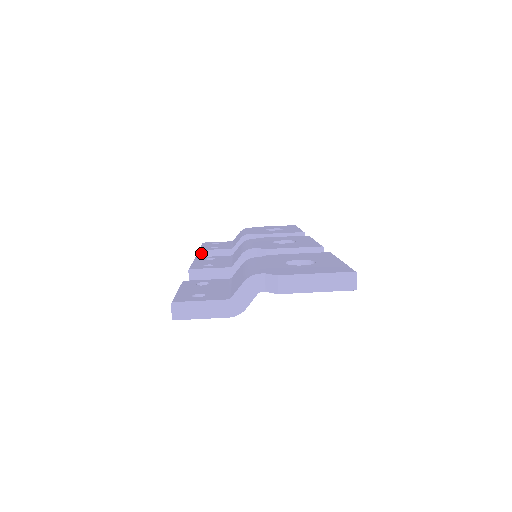
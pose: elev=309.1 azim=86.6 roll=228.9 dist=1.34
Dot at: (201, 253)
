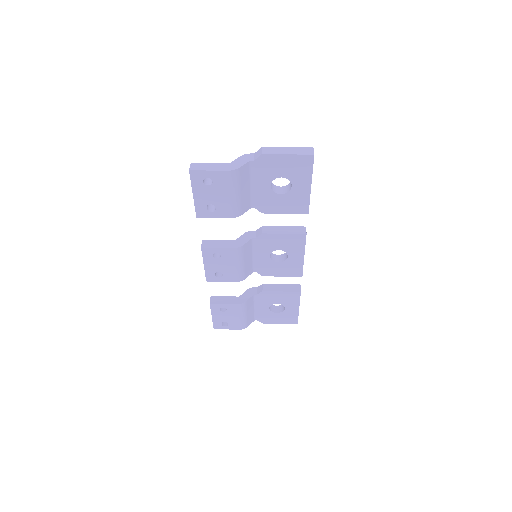
Dot at: (212, 298)
